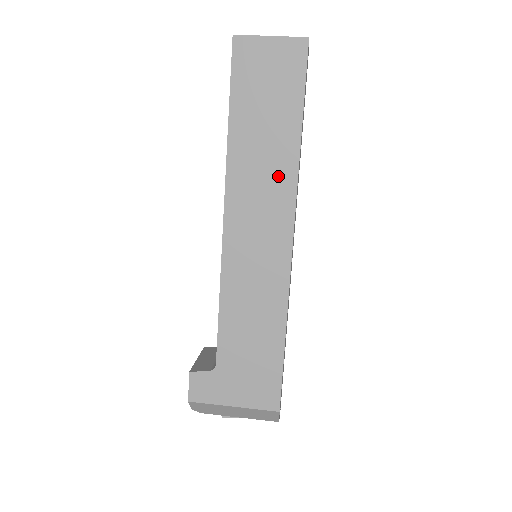
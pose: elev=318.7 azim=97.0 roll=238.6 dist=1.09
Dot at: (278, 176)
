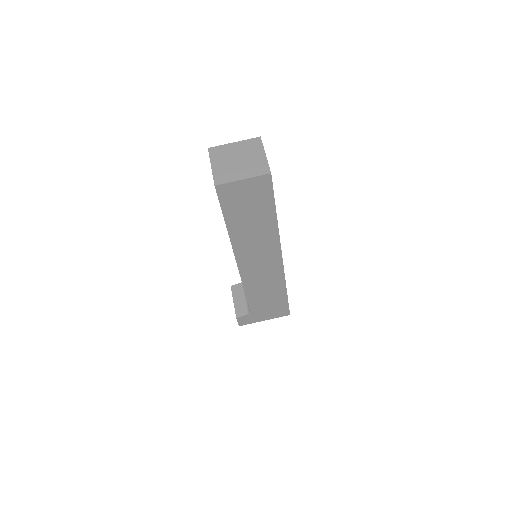
Dot at: (266, 239)
